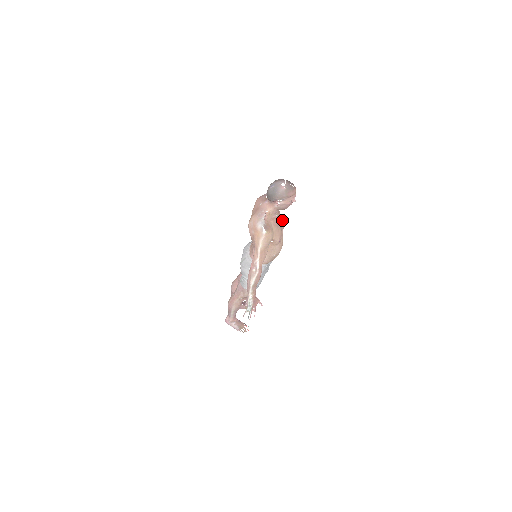
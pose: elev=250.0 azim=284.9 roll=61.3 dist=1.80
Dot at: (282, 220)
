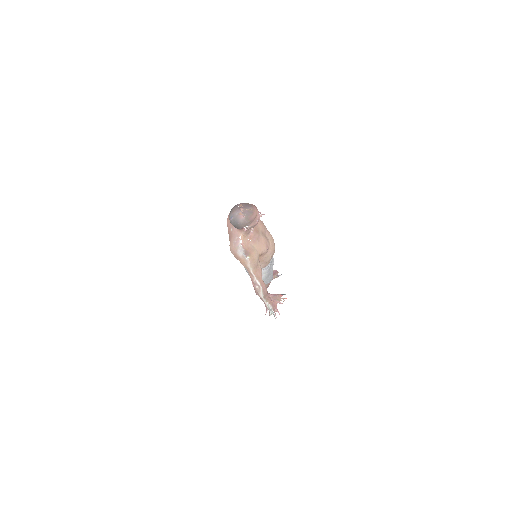
Dot at: (261, 224)
